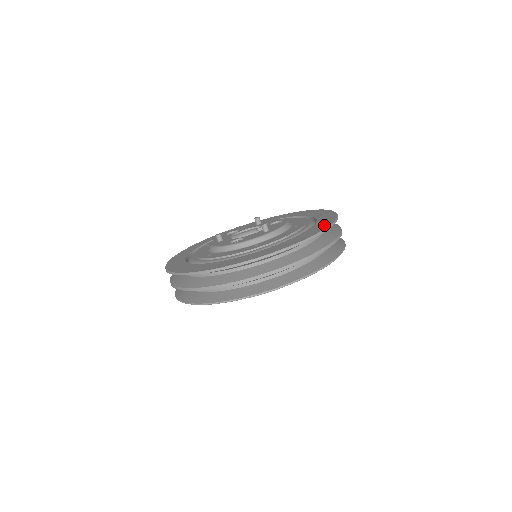
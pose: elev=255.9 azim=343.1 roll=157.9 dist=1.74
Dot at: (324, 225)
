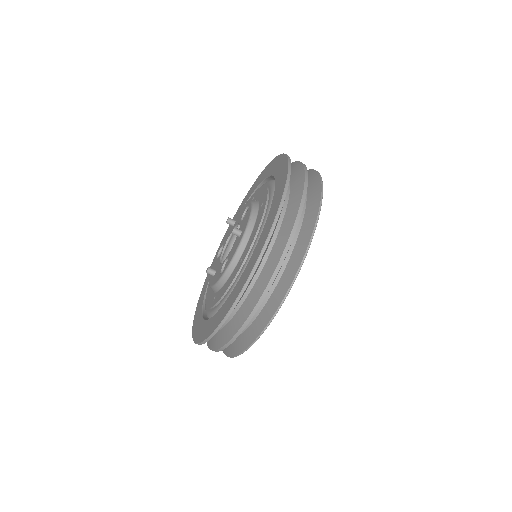
Dot at: (282, 186)
